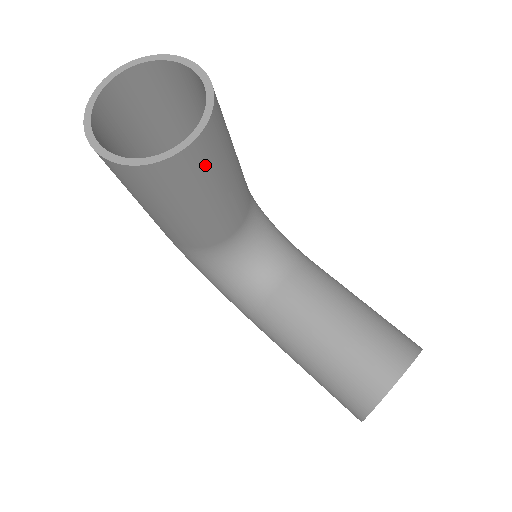
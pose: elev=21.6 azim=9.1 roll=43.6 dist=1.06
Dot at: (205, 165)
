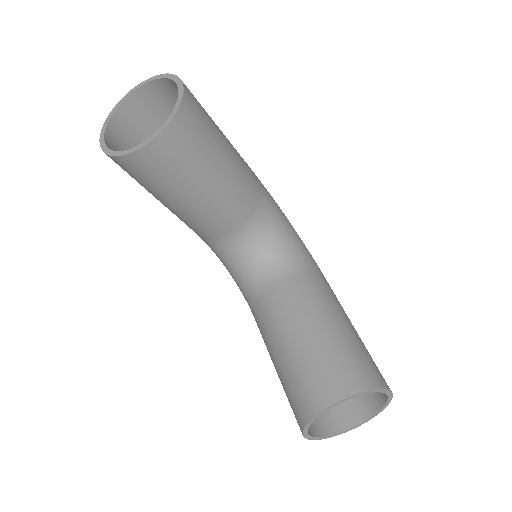
Dot at: (171, 163)
